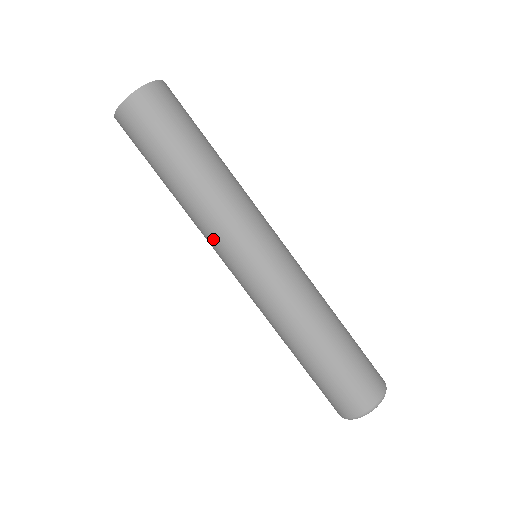
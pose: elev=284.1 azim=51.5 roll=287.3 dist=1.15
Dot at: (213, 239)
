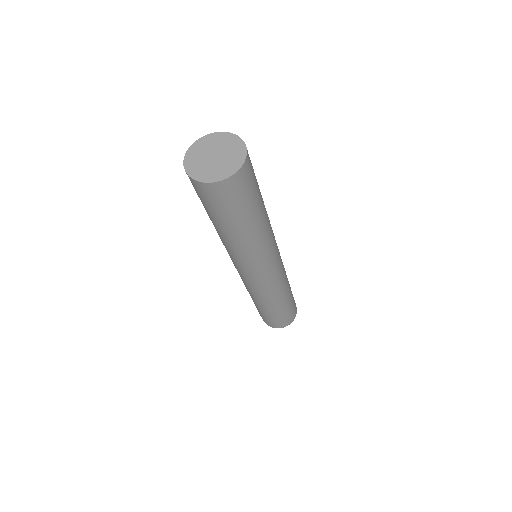
Dot at: (233, 258)
